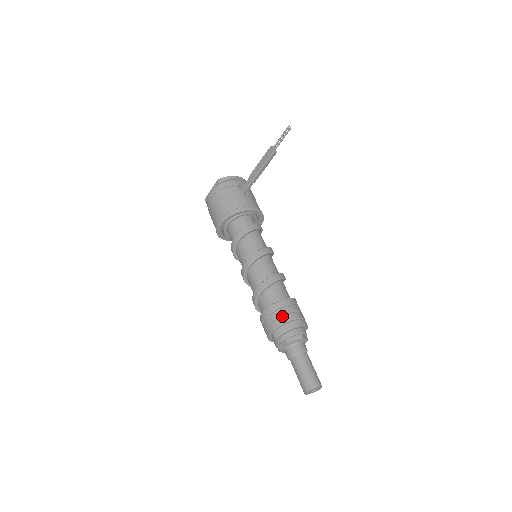
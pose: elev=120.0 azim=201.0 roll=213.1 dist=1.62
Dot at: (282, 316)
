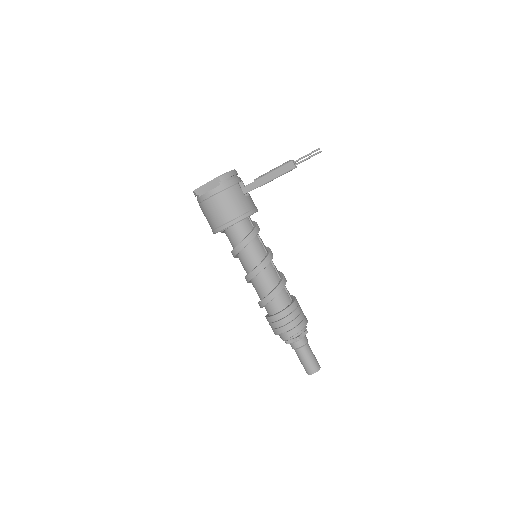
Dot at: (295, 319)
